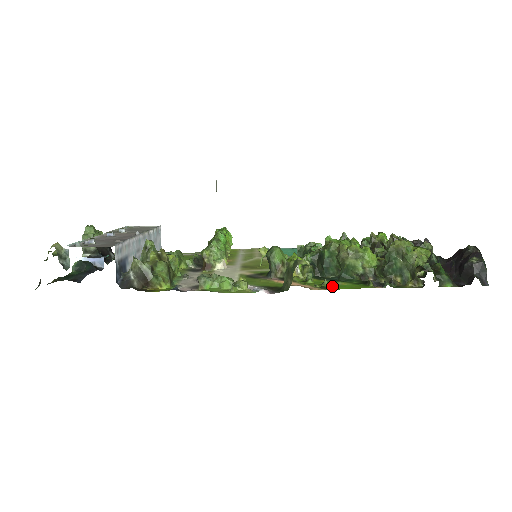
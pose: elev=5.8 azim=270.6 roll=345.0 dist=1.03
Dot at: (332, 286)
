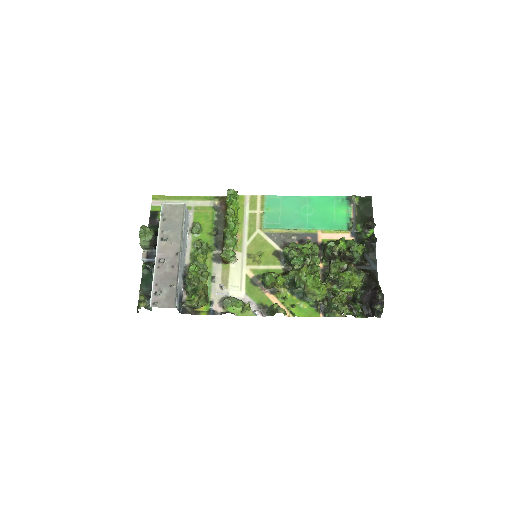
Dot at: (297, 310)
